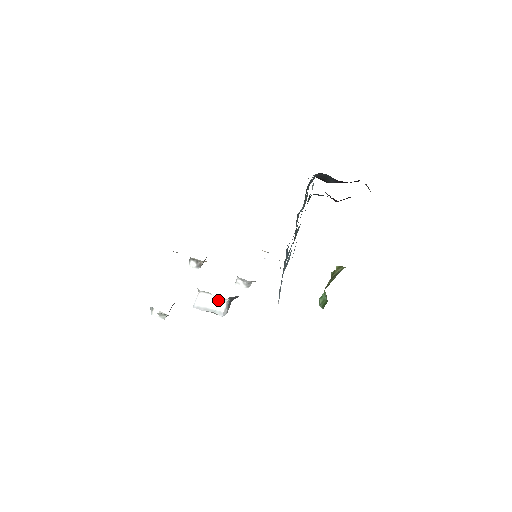
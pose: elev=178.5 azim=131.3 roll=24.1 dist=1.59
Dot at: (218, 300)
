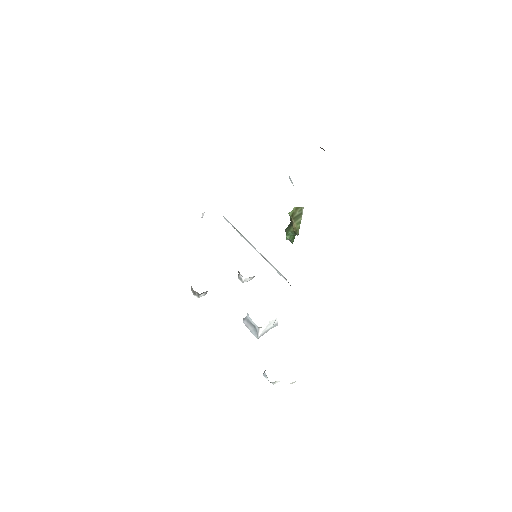
Dot at: (274, 321)
